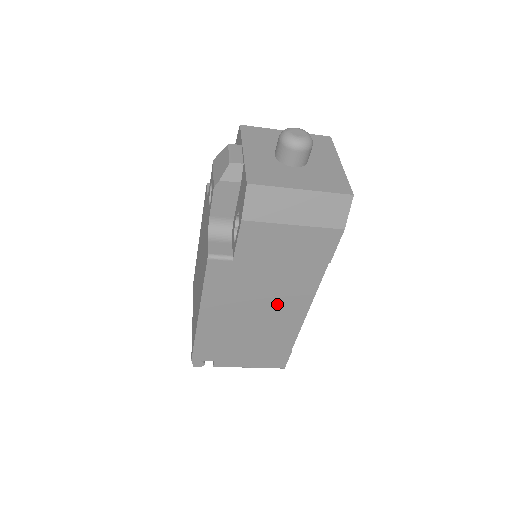
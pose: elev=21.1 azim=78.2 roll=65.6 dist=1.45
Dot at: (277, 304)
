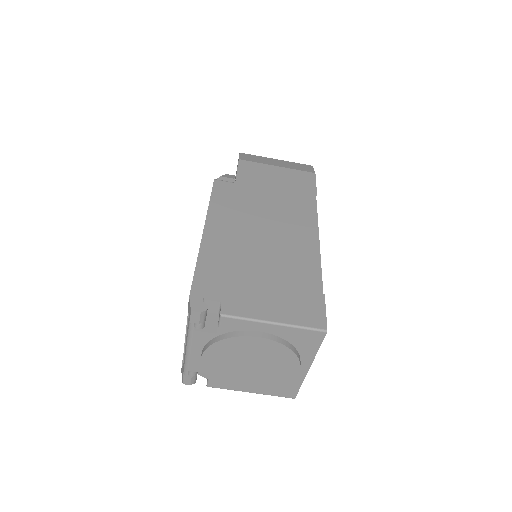
Dot at: (284, 226)
